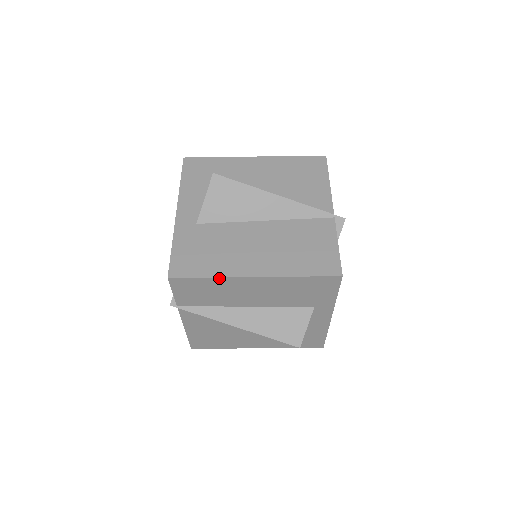
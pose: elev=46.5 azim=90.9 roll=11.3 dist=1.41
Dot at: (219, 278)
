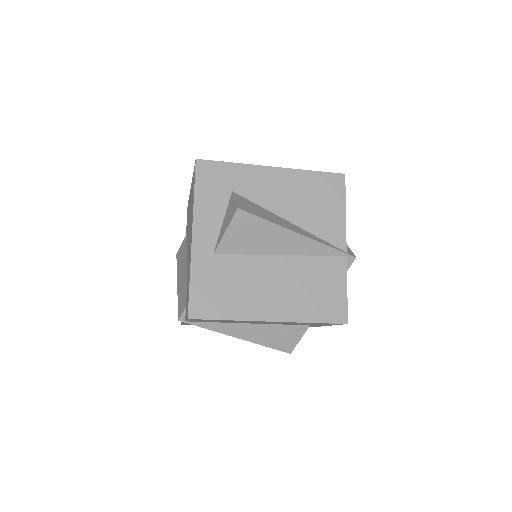
Dot at: (237, 320)
